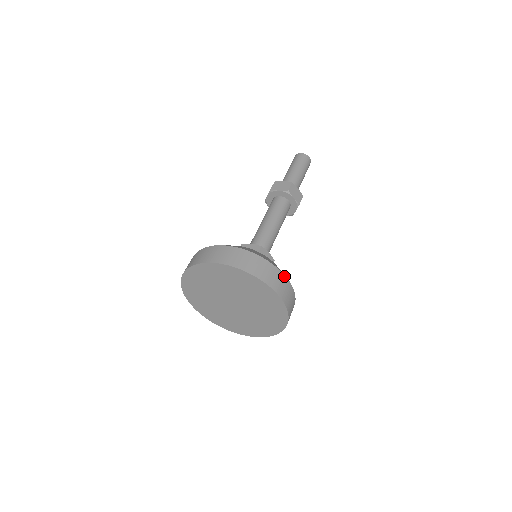
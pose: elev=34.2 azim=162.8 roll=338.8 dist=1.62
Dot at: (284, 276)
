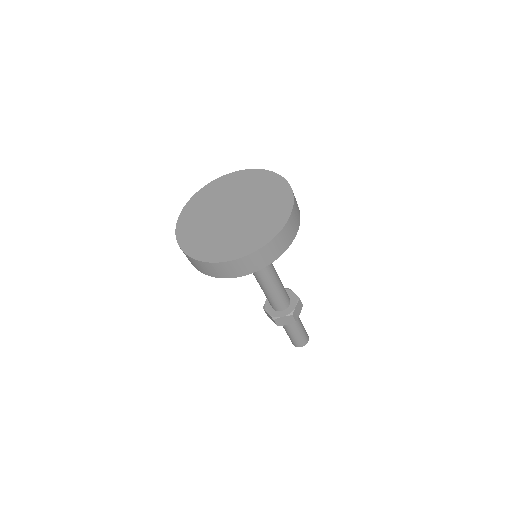
Dot at: occluded
